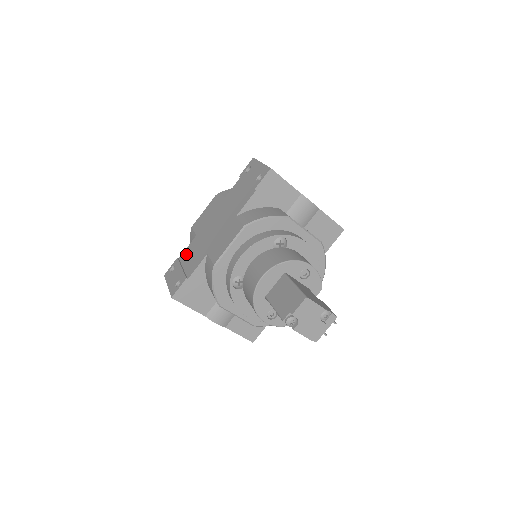
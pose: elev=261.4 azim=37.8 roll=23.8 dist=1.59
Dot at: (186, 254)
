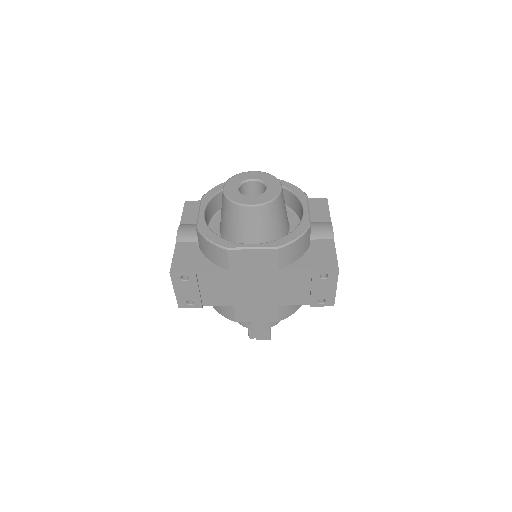
Dot at: (208, 279)
